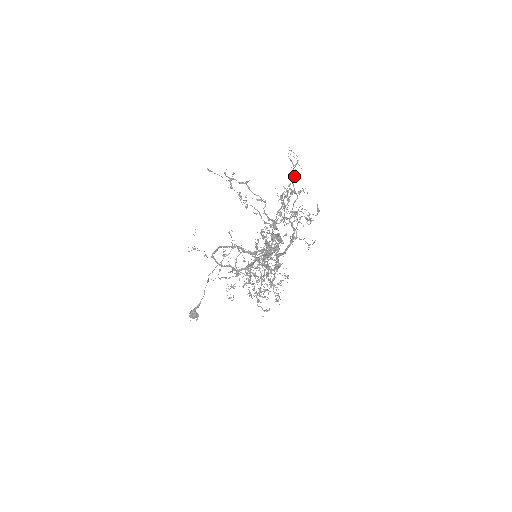
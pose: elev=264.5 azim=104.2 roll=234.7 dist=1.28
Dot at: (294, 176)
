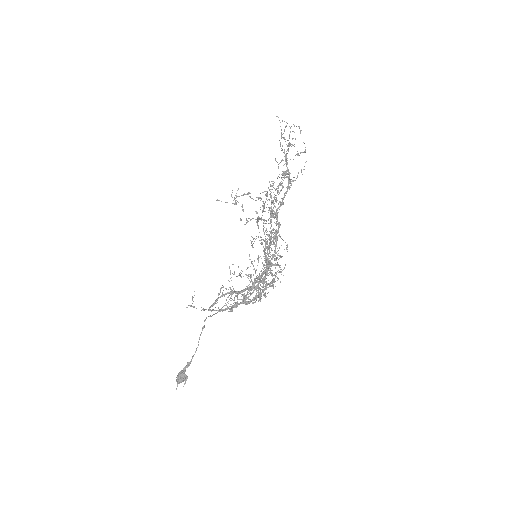
Dot at: (285, 139)
